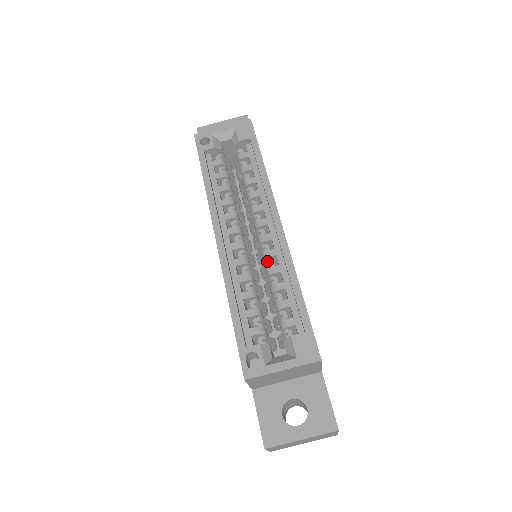
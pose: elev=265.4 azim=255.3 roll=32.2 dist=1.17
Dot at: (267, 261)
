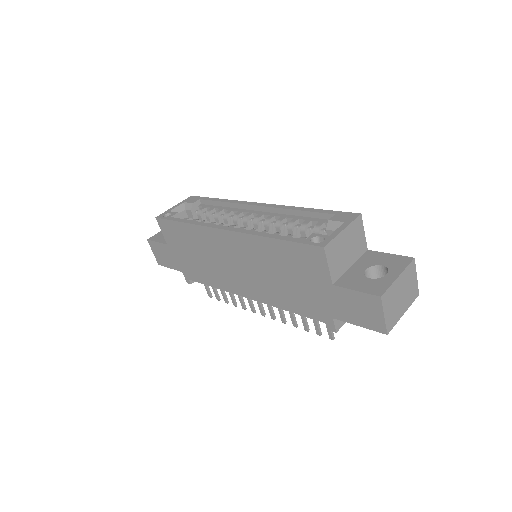
Dot at: (271, 223)
